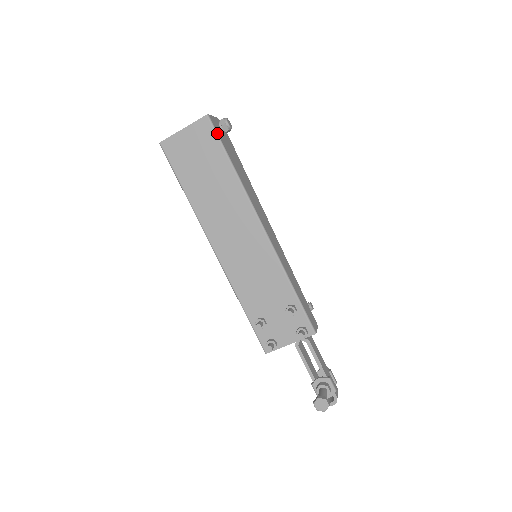
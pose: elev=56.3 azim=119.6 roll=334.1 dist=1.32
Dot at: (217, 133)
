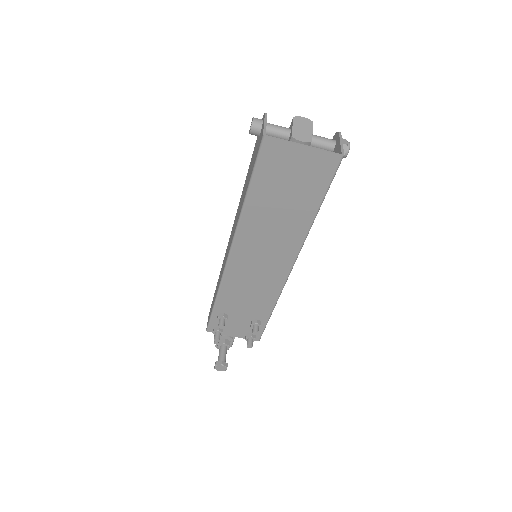
Dot at: occluded
